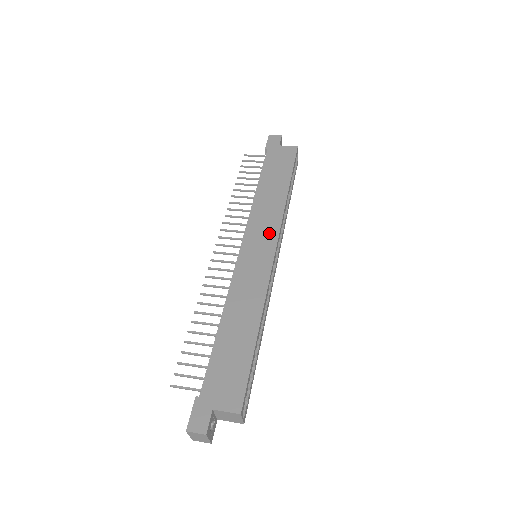
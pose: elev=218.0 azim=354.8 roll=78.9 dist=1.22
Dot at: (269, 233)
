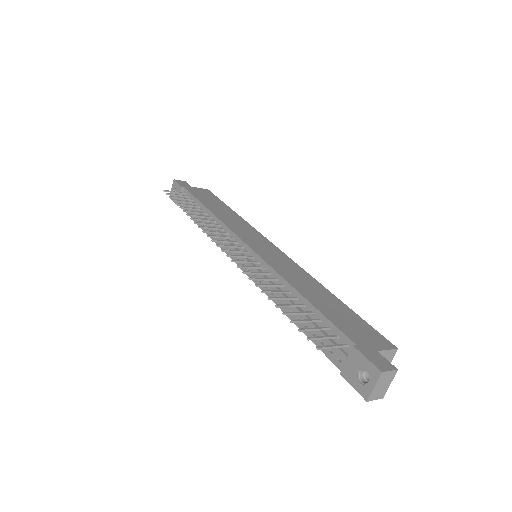
Dot at: (257, 236)
